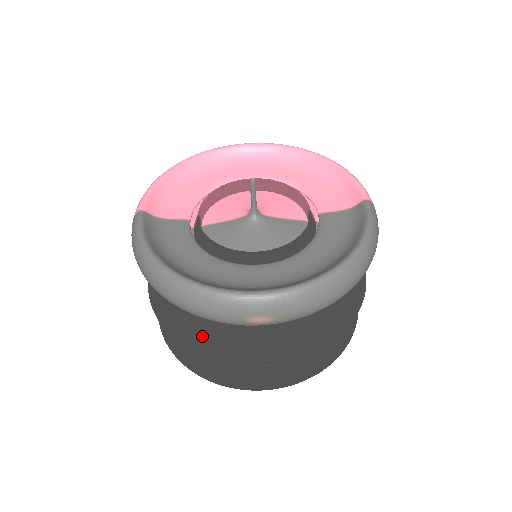
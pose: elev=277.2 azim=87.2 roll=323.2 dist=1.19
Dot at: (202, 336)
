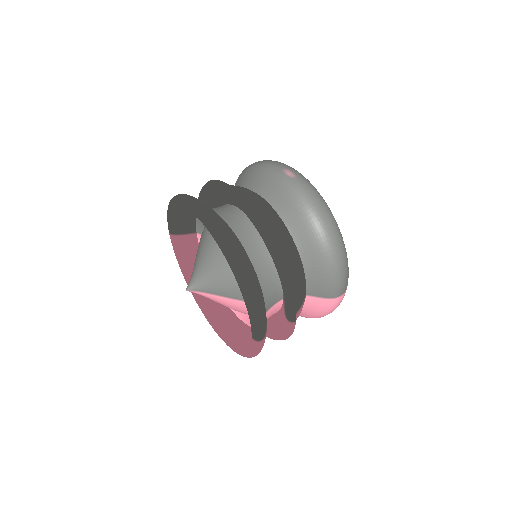
Dot at: occluded
